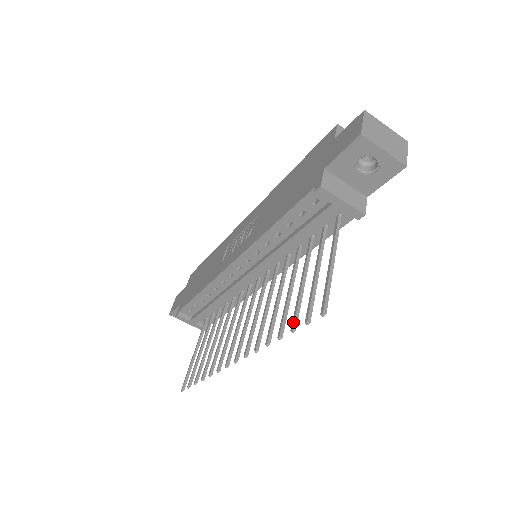
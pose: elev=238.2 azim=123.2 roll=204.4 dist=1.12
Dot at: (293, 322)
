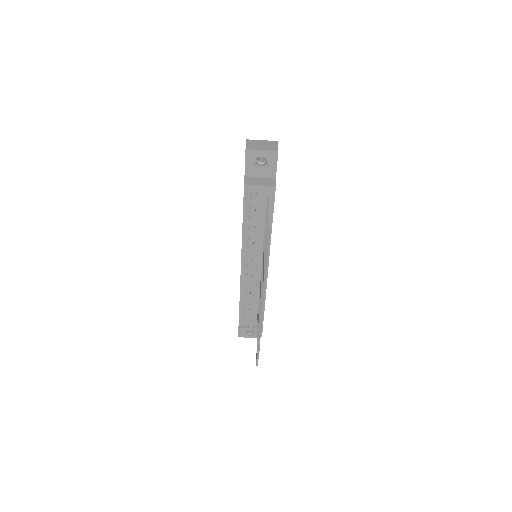
Dot at: (265, 256)
